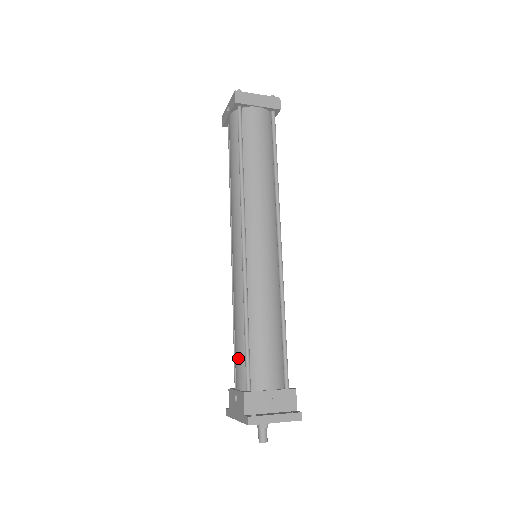
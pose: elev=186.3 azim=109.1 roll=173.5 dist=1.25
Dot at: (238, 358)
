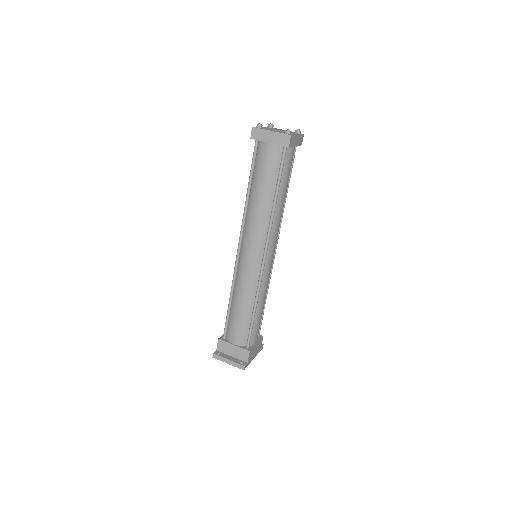
Dot at: occluded
